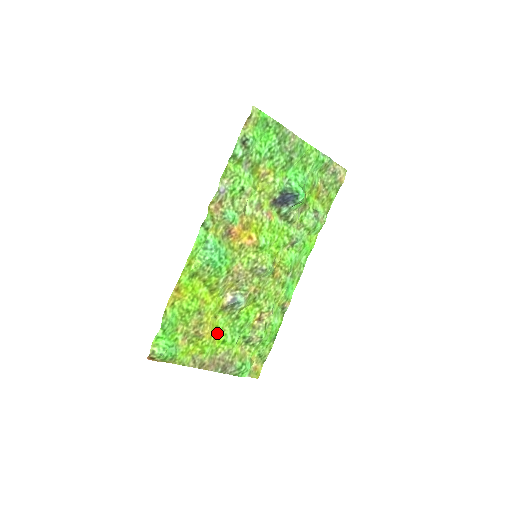
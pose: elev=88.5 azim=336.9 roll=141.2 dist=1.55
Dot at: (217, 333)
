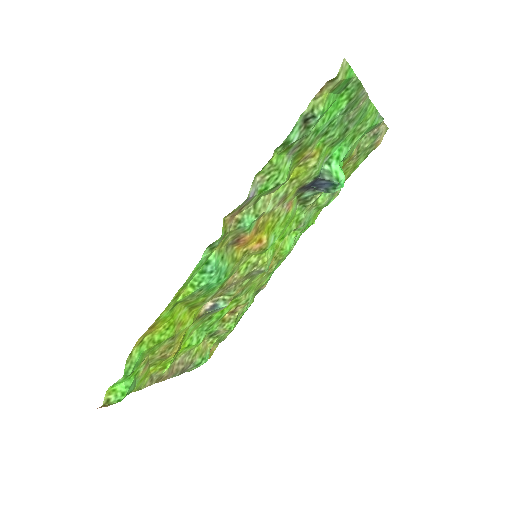
Dot at: (183, 341)
